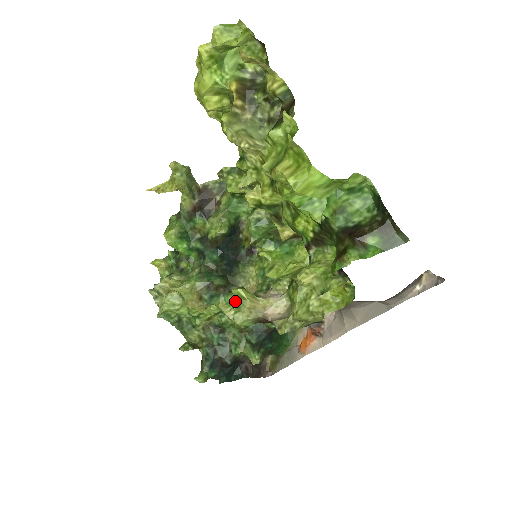
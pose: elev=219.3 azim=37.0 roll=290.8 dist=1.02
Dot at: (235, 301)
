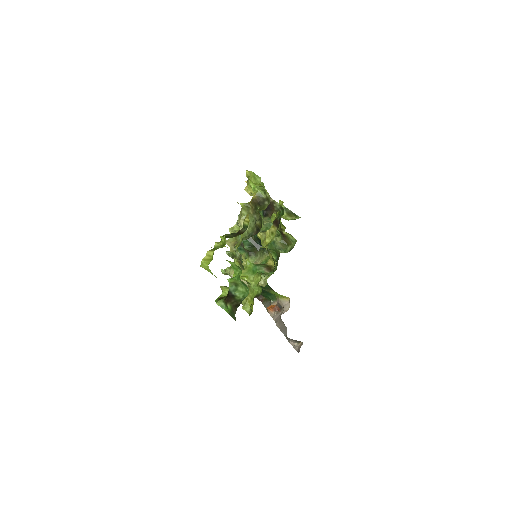
Dot at: occluded
